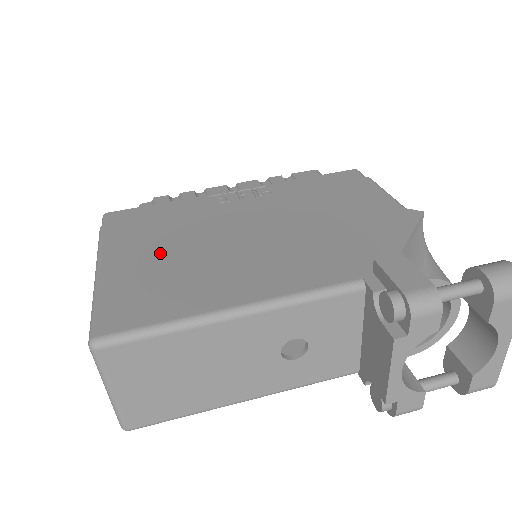
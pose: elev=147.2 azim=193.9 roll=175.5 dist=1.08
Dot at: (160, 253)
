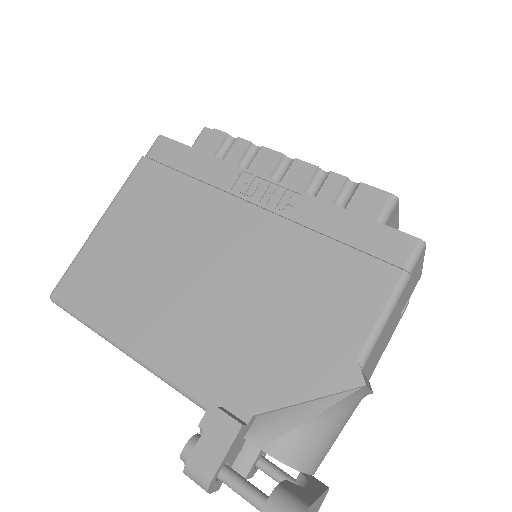
Dot at: (140, 236)
